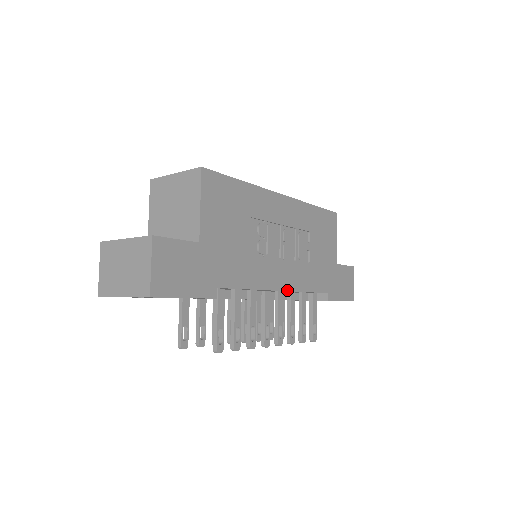
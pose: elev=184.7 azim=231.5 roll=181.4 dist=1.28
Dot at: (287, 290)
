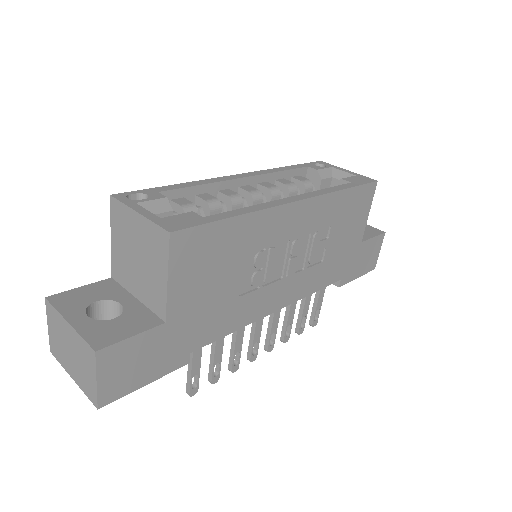
Dot at: (286, 305)
